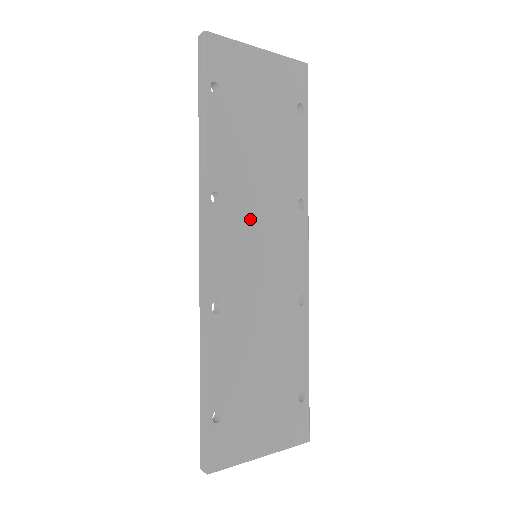
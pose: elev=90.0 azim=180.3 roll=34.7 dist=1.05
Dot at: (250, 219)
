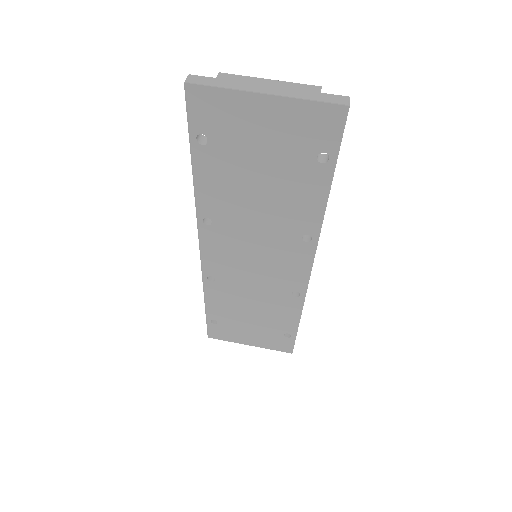
Dot at: (244, 239)
